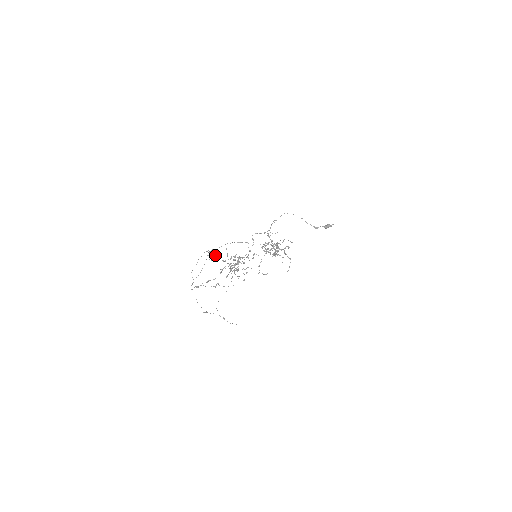
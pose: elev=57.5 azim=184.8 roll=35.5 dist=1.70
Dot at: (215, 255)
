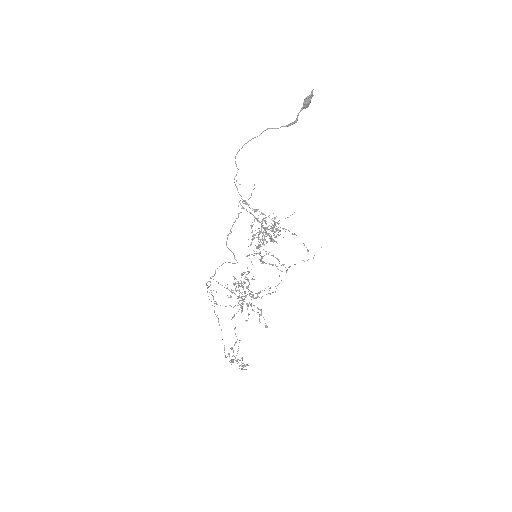
Dot at: (216, 292)
